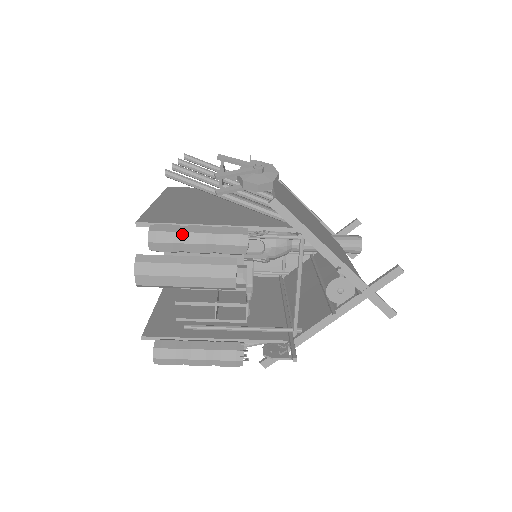
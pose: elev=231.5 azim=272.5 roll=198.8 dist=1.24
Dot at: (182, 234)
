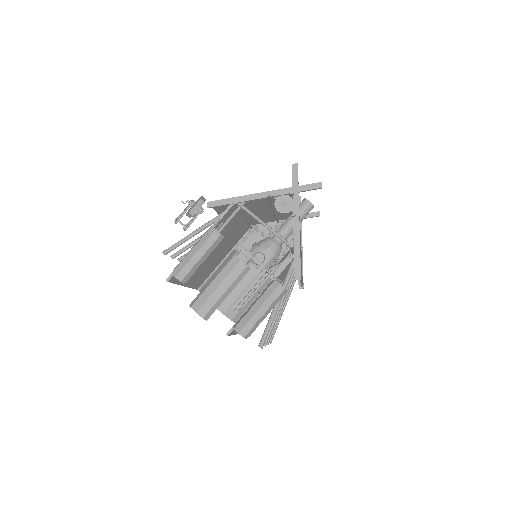
Dot at: (186, 258)
